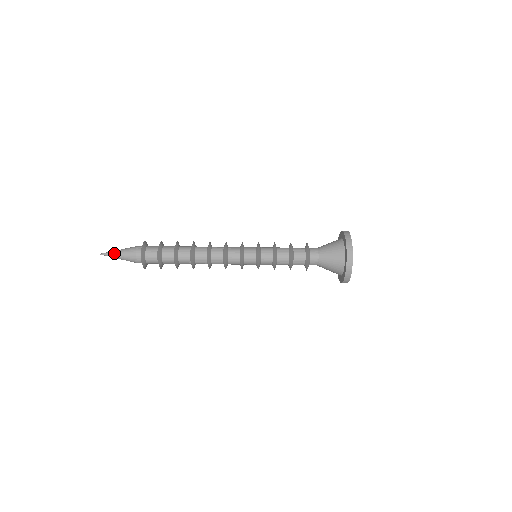
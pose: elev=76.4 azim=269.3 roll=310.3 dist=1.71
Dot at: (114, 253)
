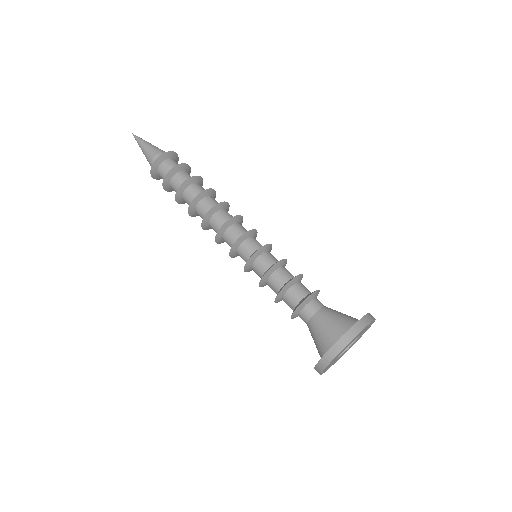
Dot at: (144, 140)
